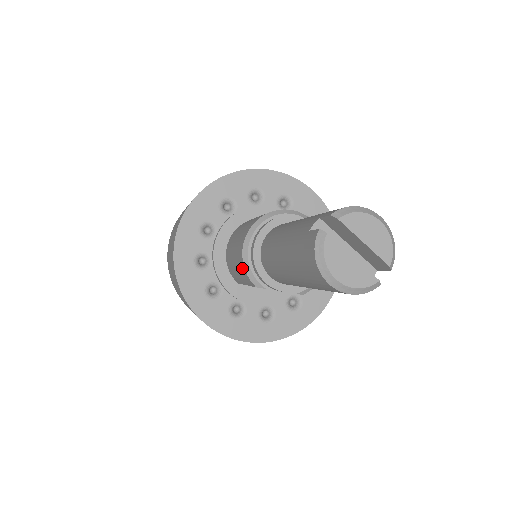
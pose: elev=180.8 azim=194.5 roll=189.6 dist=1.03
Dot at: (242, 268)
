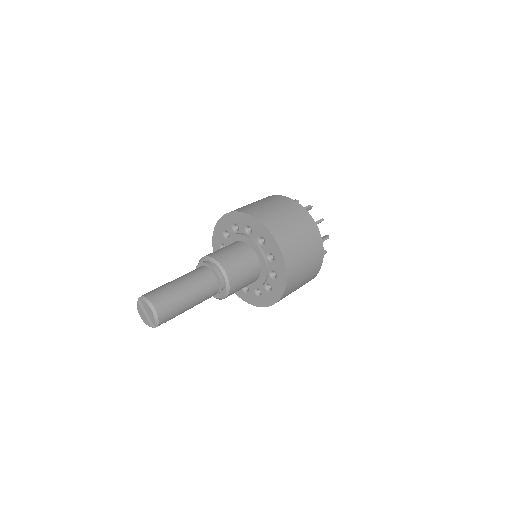
Dot at: occluded
